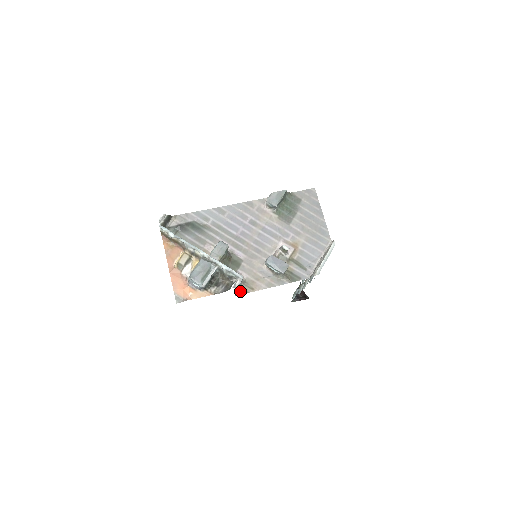
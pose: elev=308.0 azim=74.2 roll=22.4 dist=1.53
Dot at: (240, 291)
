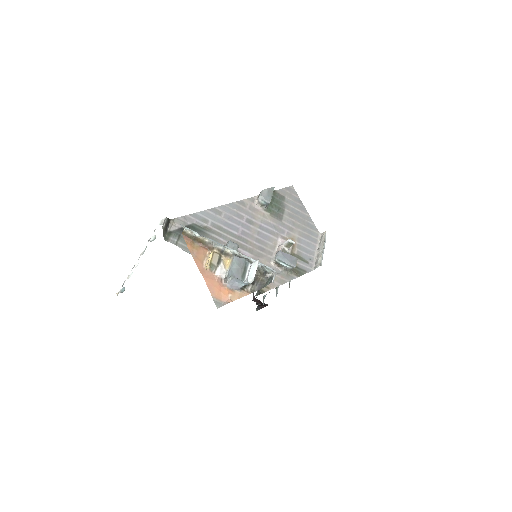
Dot at: (258, 291)
